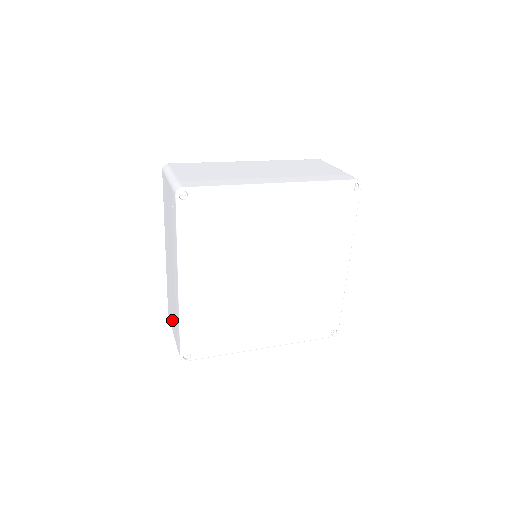
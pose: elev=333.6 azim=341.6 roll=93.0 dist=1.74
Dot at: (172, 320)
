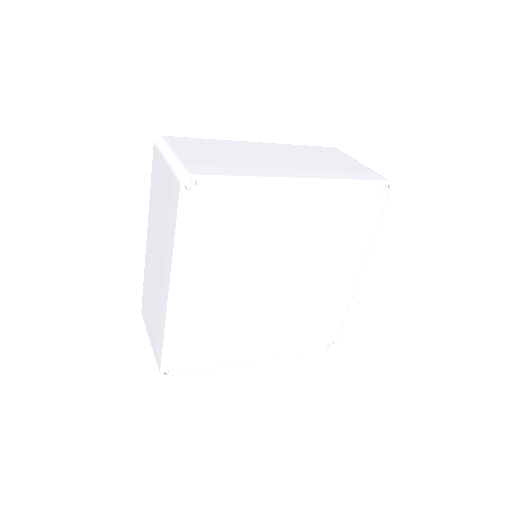
Dot at: (149, 324)
